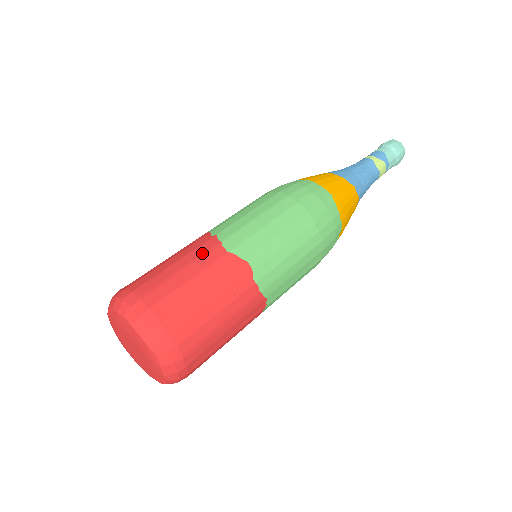
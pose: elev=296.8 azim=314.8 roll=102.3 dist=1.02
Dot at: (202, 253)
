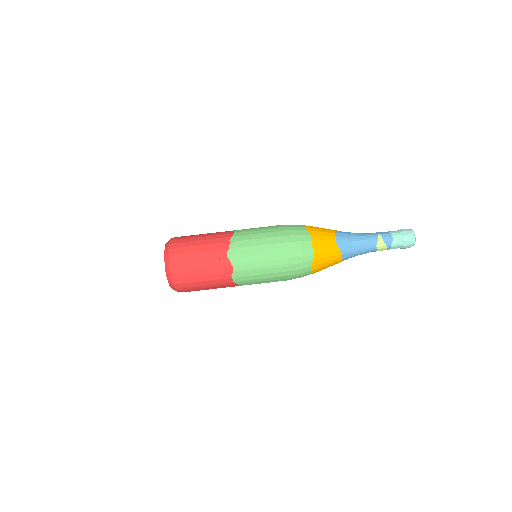
Dot at: (215, 249)
